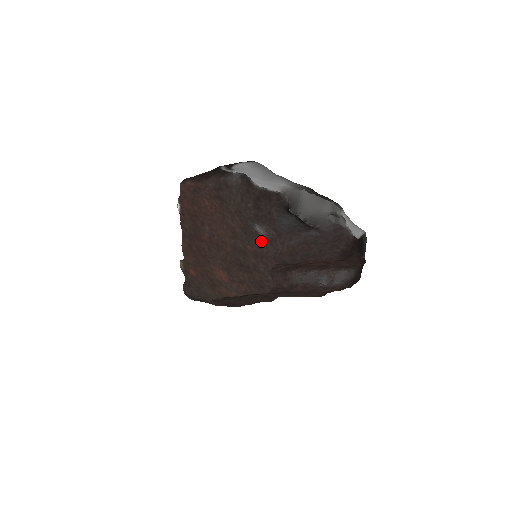
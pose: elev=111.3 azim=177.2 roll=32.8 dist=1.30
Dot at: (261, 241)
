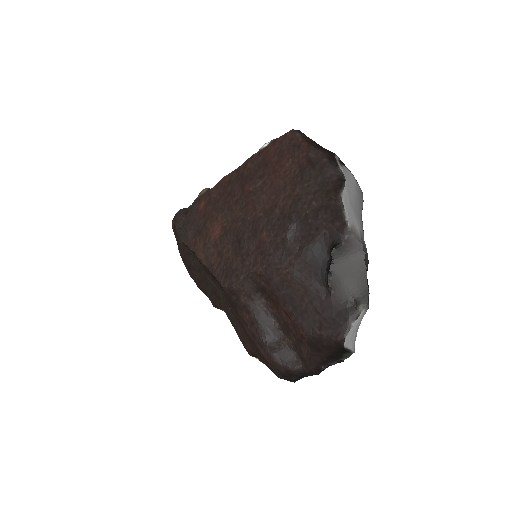
Dot at: (280, 240)
